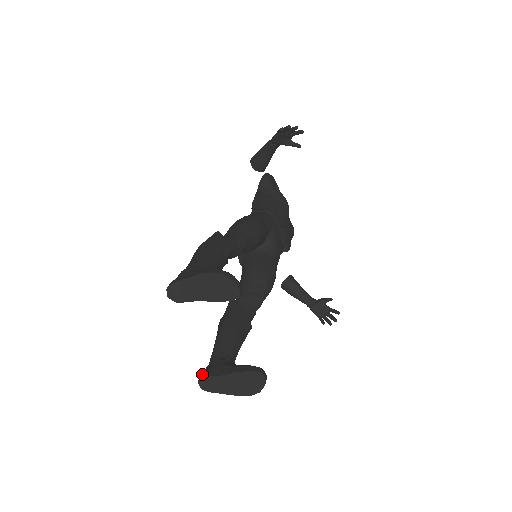
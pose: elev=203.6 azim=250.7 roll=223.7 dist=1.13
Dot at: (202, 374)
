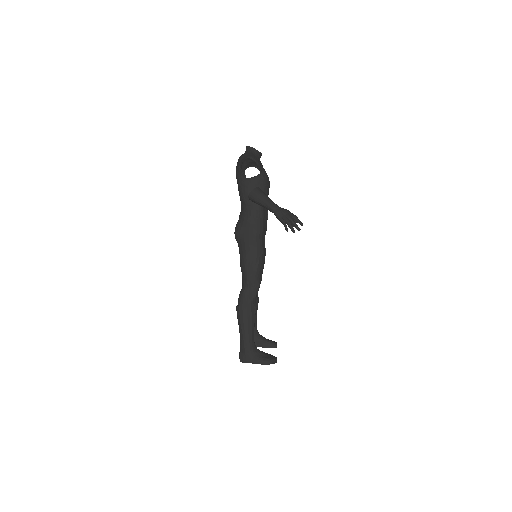
Dot at: occluded
